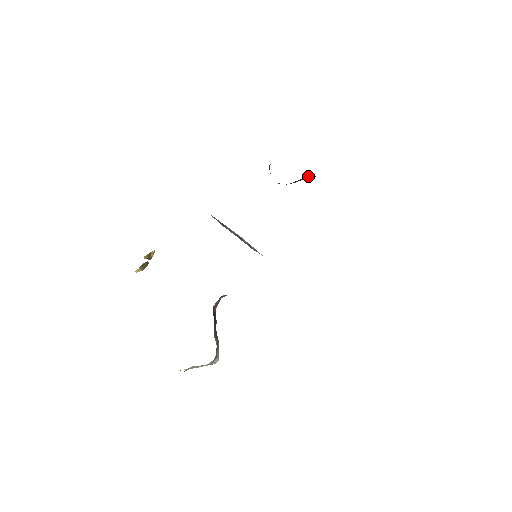
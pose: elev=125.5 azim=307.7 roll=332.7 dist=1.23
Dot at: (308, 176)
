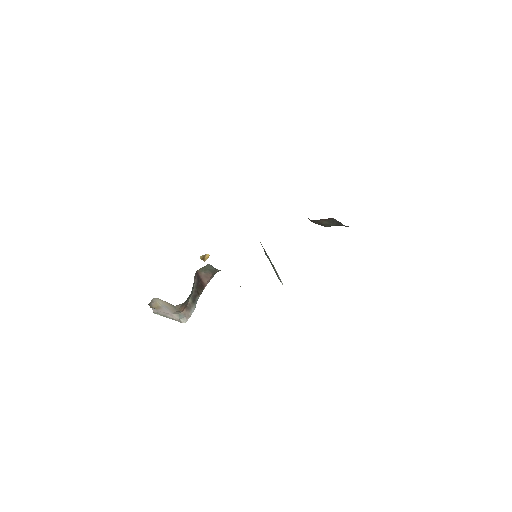
Dot at: (336, 222)
